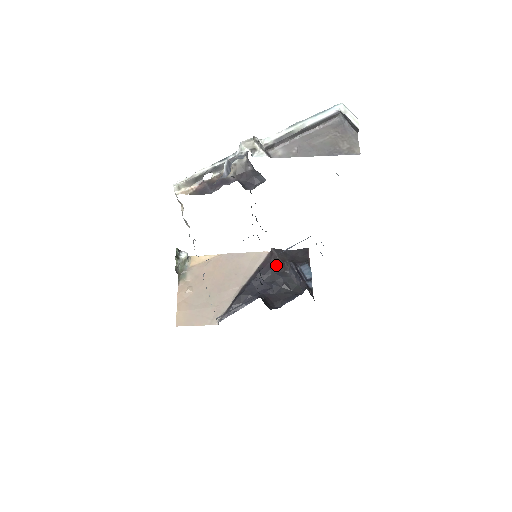
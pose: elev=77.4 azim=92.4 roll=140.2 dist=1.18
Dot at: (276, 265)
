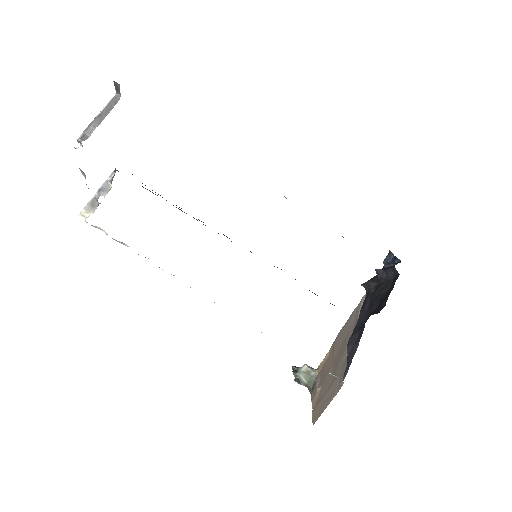
Dot at: (371, 290)
